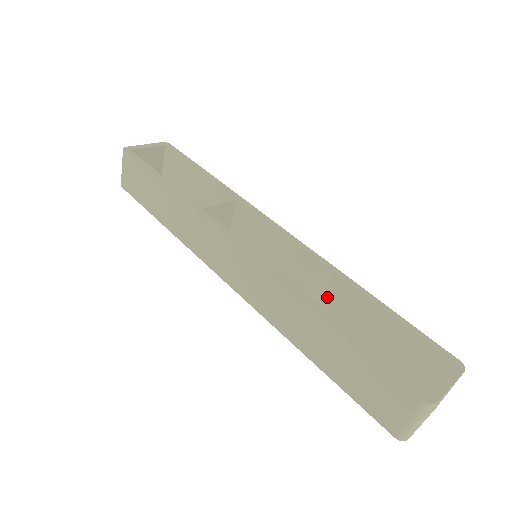
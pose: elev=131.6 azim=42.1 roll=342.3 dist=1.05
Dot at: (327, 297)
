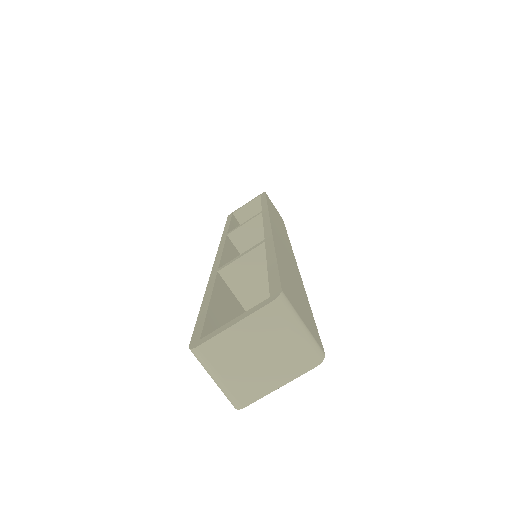
Dot at: occluded
